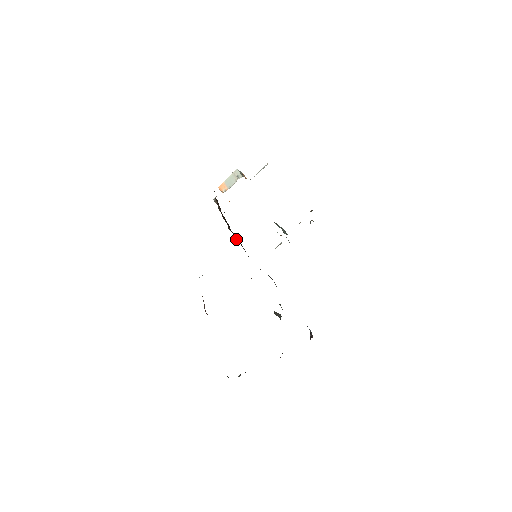
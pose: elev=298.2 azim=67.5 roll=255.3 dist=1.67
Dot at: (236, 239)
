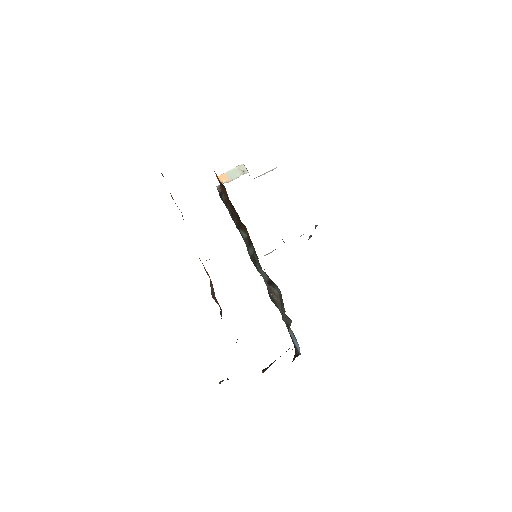
Dot at: (241, 232)
